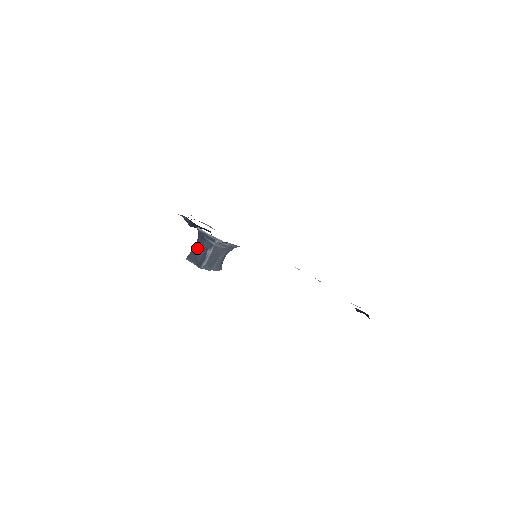
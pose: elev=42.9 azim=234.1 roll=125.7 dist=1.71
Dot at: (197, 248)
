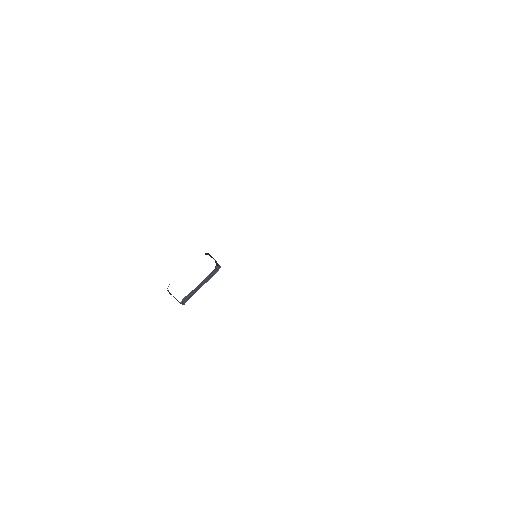
Dot at: (169, 293)
